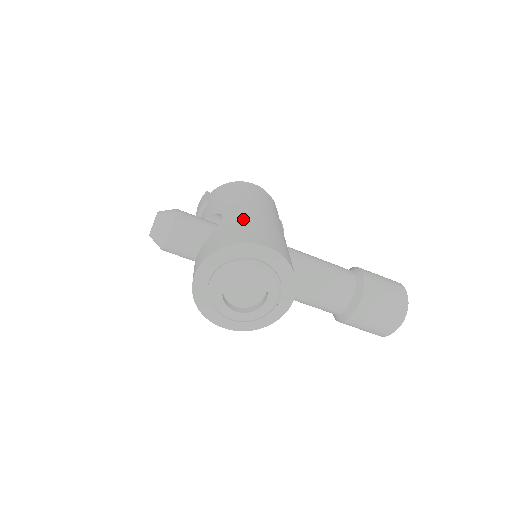
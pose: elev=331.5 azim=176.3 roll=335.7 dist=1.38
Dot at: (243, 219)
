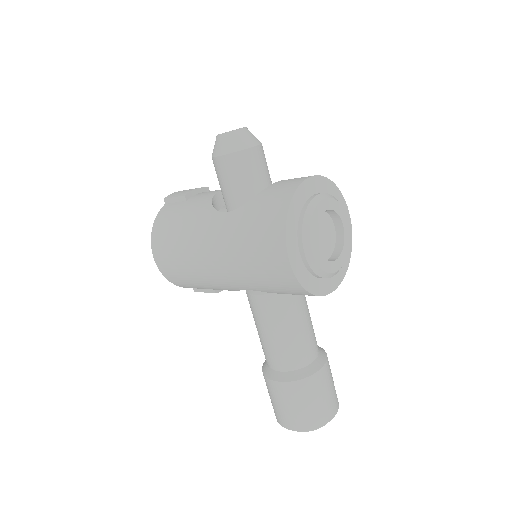
Dot at: occluded
